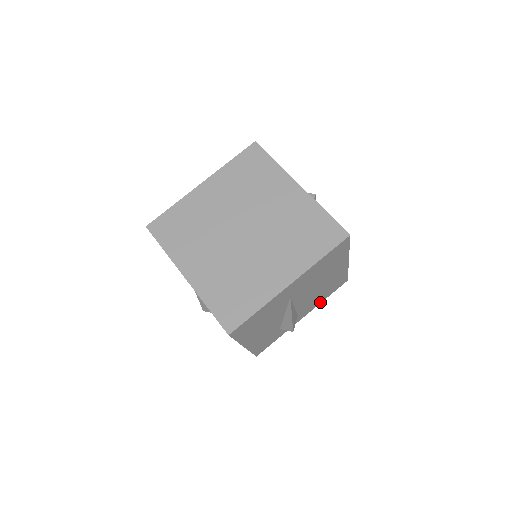
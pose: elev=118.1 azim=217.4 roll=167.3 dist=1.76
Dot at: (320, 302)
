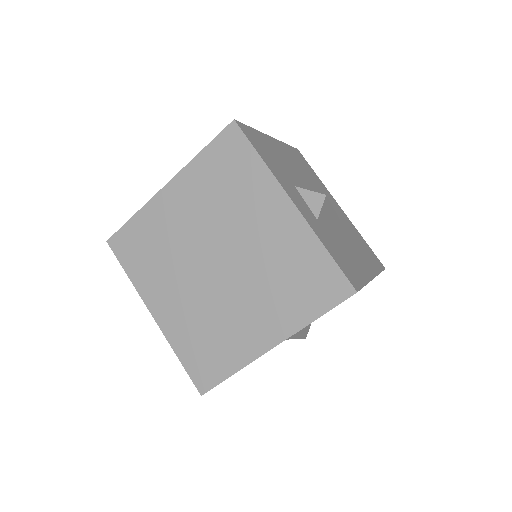
Dot at: occluded
